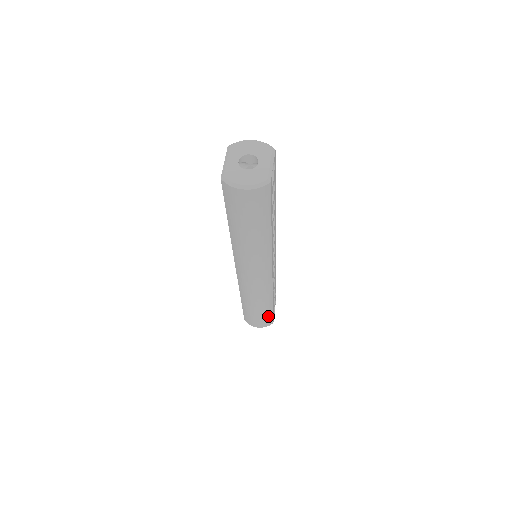
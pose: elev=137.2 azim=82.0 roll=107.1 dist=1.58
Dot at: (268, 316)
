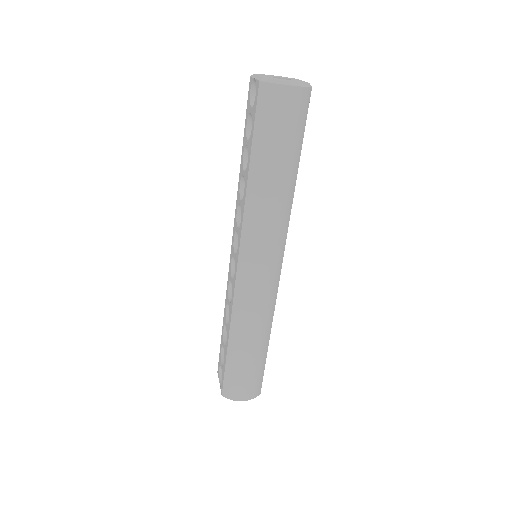
Dot at: (260, 371)
